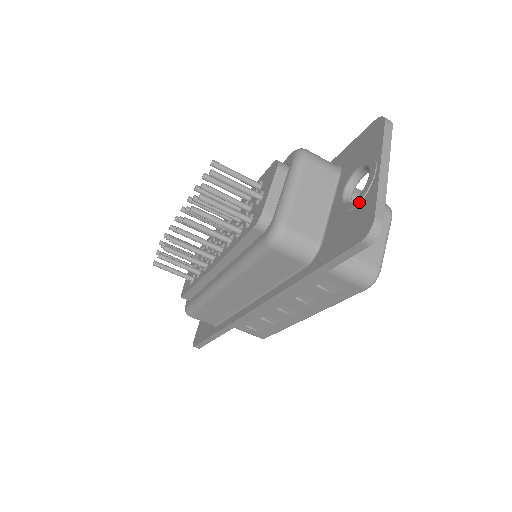
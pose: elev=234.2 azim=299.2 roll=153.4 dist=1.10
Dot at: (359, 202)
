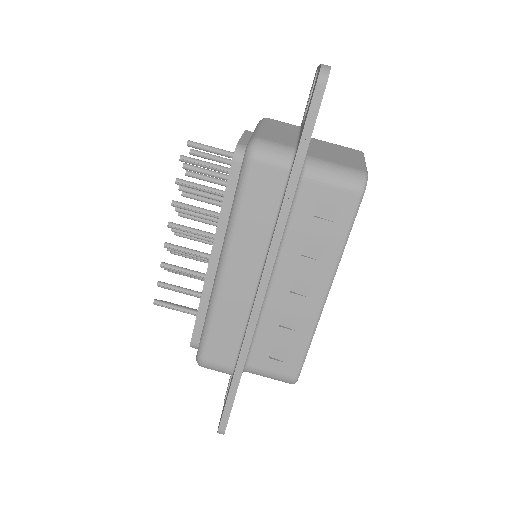
Dot at: (312, 89)
